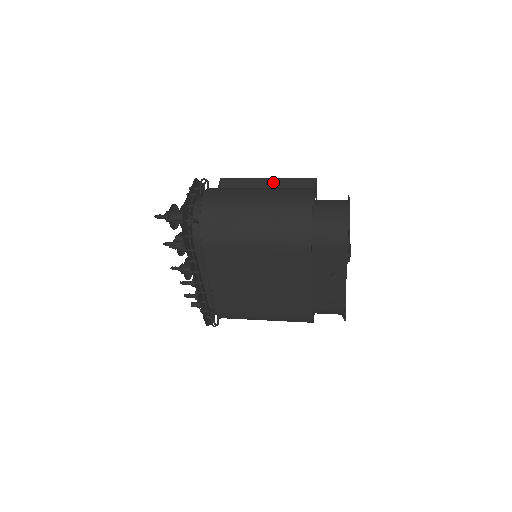
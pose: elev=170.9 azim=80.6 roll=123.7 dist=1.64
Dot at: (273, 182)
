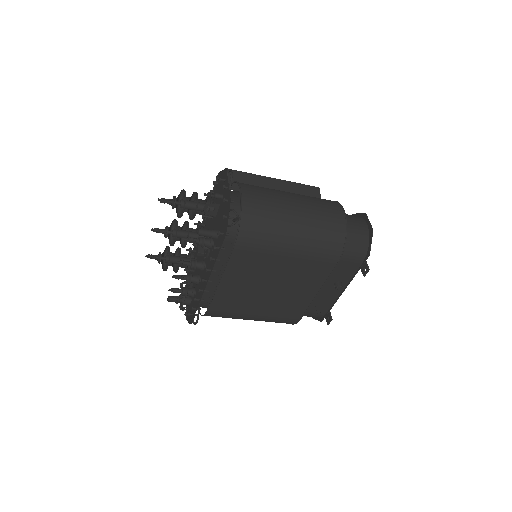
Dot at: (281, 183)
